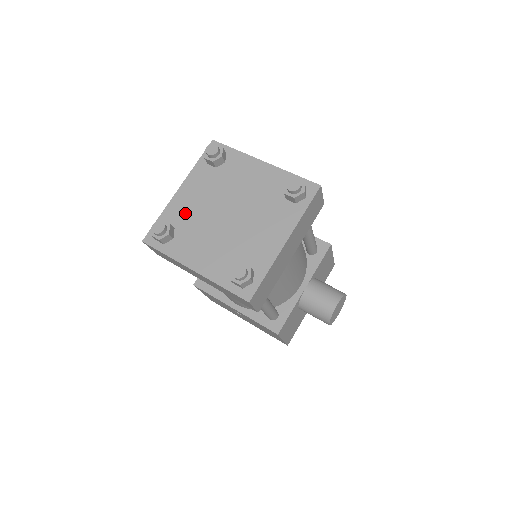
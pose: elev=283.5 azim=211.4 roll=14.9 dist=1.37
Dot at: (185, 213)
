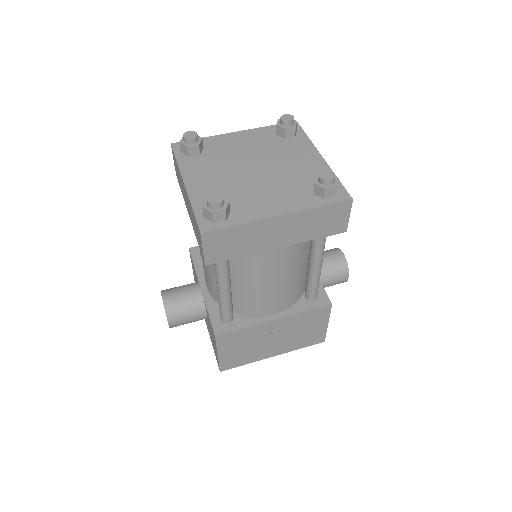
Dot at: (215, 191)
